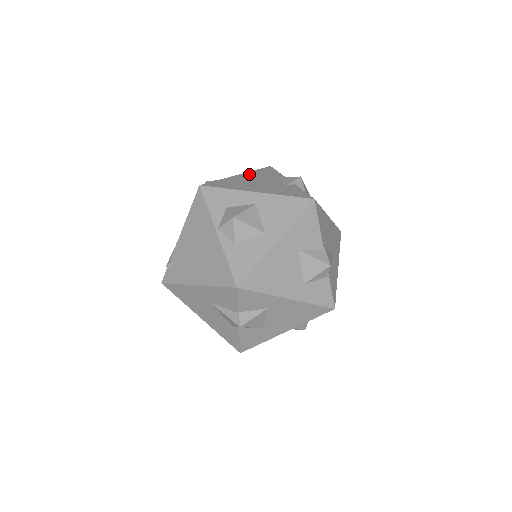
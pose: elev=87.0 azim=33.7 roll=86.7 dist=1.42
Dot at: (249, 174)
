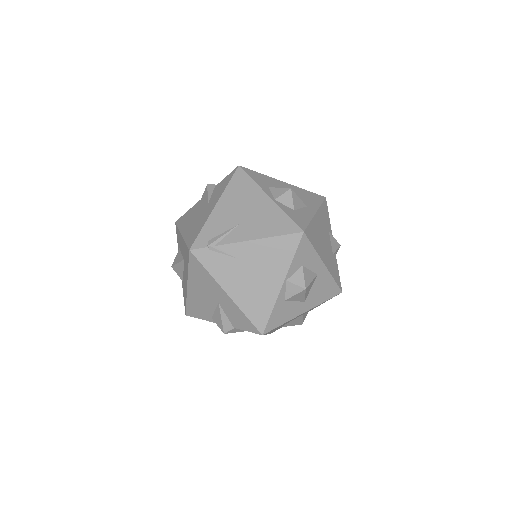
Dot at: (320, 215)
